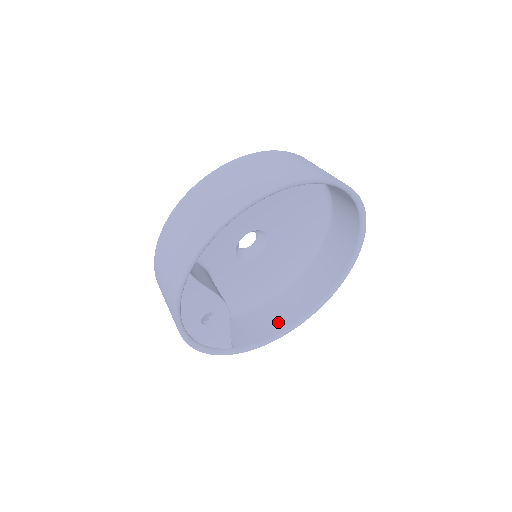
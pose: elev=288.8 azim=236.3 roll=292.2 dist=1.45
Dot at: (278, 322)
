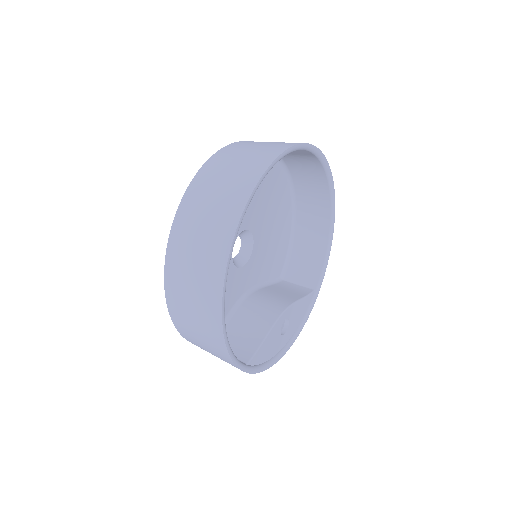
Dot at: (319, 231)
